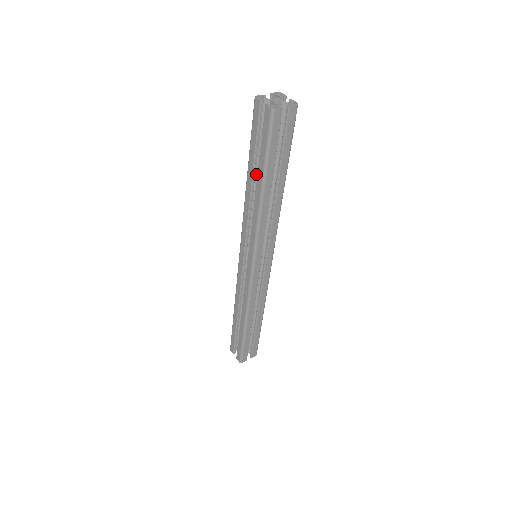
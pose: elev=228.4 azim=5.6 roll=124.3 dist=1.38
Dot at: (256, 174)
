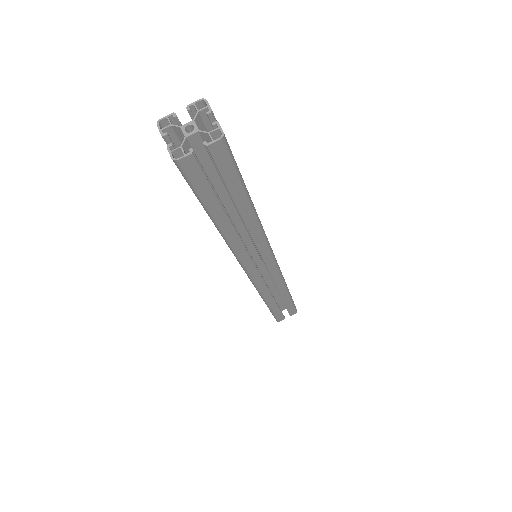
Dot at: occluded
